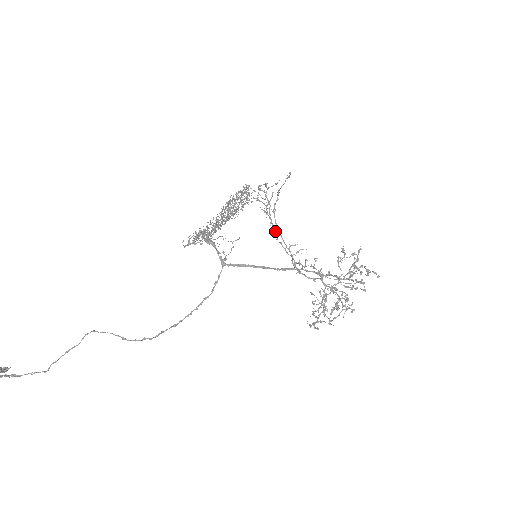
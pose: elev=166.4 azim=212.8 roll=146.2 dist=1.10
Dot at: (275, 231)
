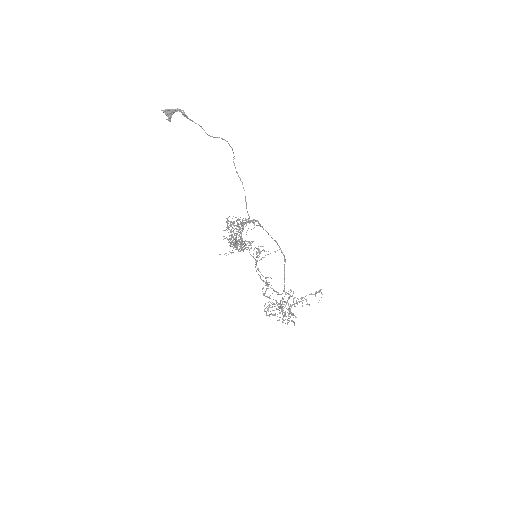
Dot at: occluded
